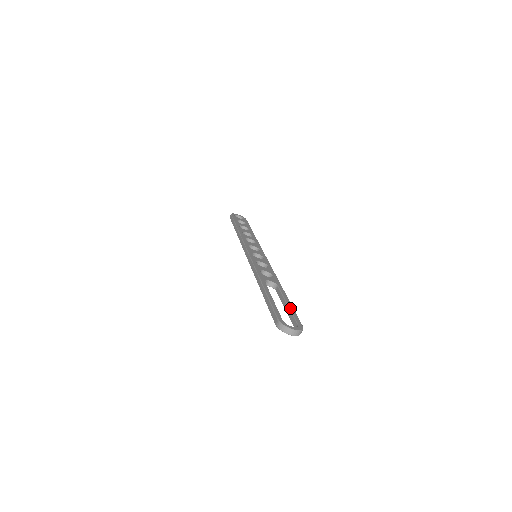
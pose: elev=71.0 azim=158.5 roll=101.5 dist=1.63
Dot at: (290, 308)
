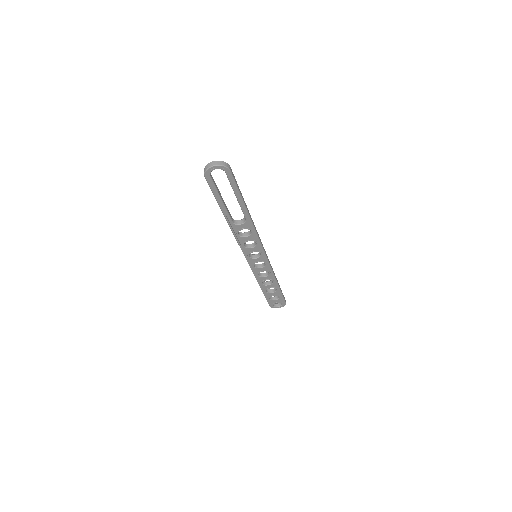
Dot at: occluded
